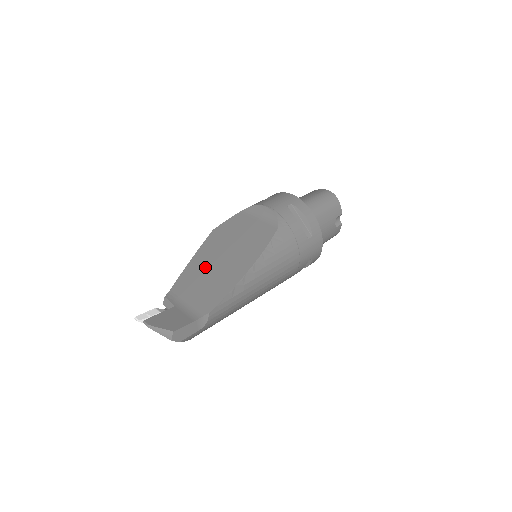
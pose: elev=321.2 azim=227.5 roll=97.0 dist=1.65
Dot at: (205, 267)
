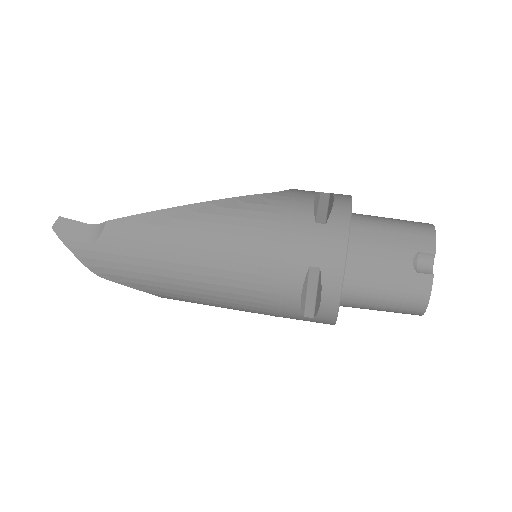
Dot at: occluded
